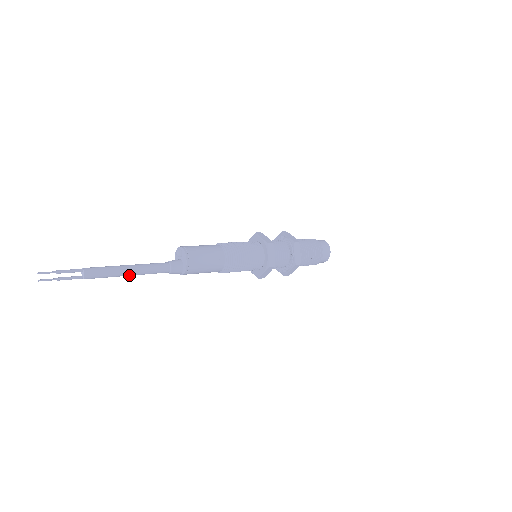
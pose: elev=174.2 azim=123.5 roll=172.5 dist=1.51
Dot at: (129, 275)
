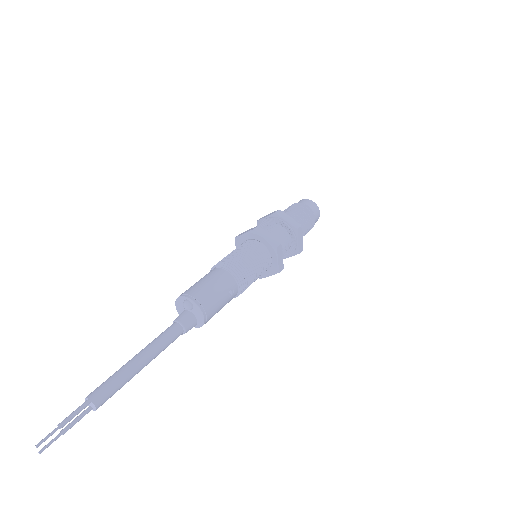
Dot at: (142, 368)
